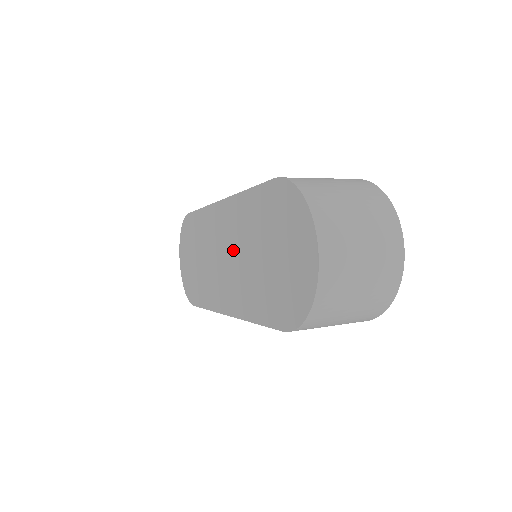
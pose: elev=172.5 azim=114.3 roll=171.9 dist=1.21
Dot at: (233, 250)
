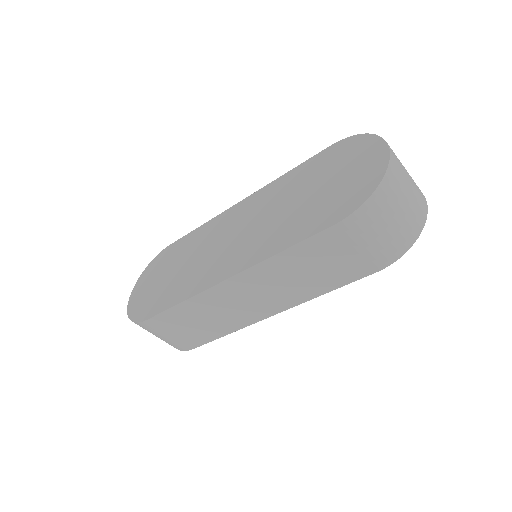
Dot at: (255, 221)
